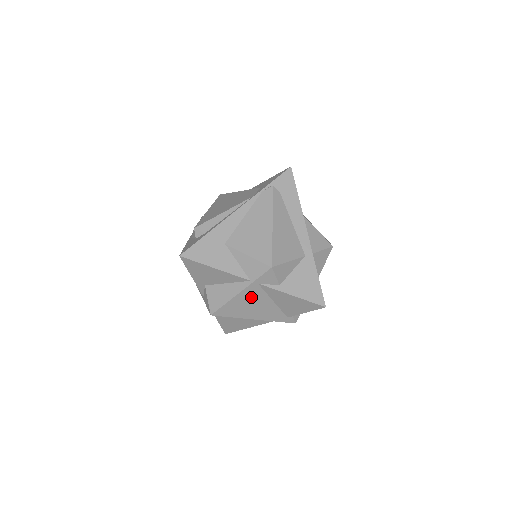
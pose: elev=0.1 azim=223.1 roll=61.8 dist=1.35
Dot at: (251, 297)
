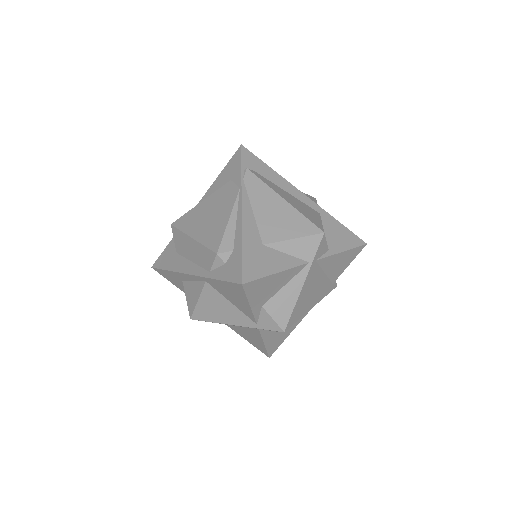
Dot at: (311, 282)
